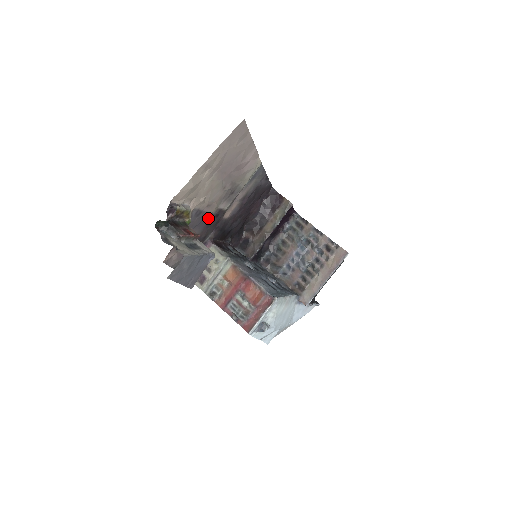
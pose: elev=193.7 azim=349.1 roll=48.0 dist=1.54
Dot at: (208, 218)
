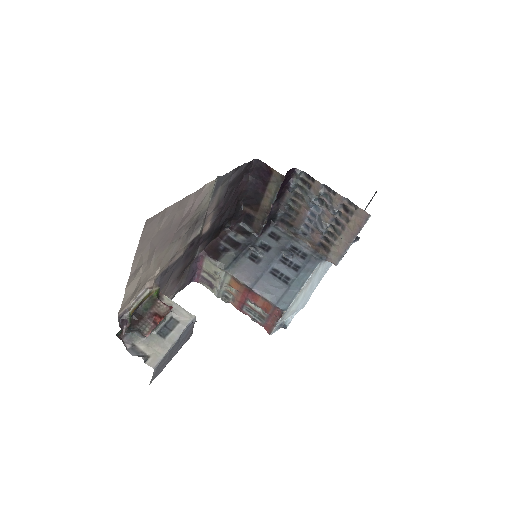
Dot at: (182, 257)
